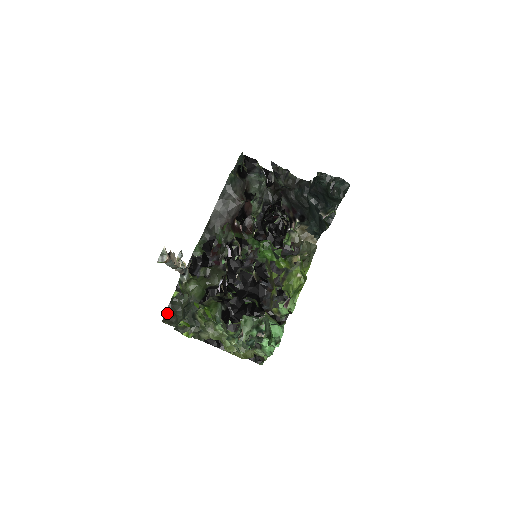
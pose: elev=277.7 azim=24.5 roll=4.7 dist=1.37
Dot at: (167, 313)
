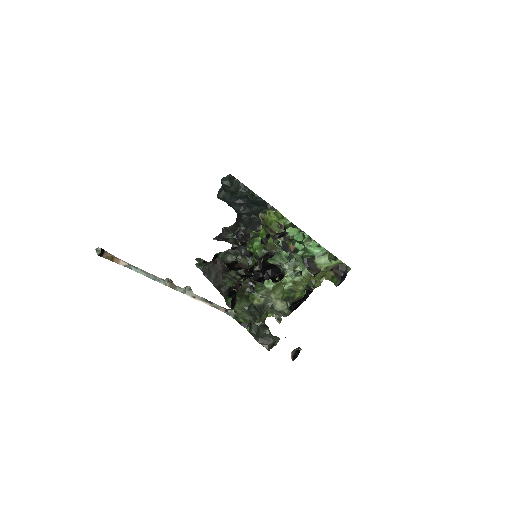
Dot at: (264, 345)
